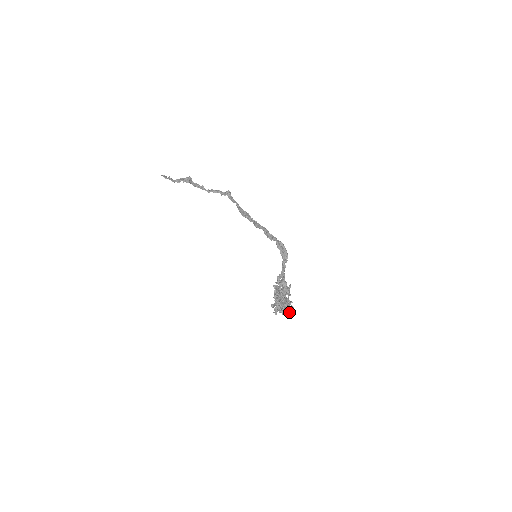
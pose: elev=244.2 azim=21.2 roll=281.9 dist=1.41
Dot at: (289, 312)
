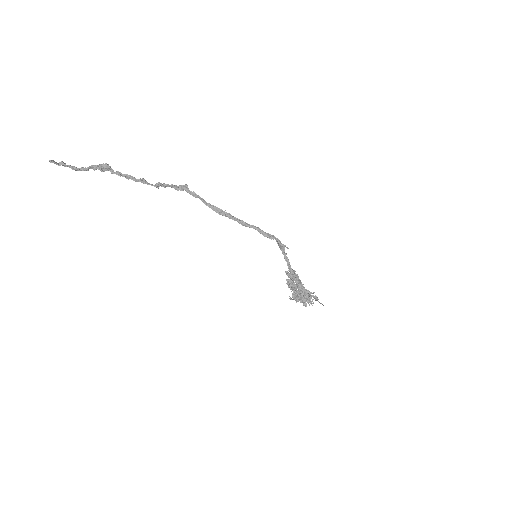
Dot at: (320, 303)
